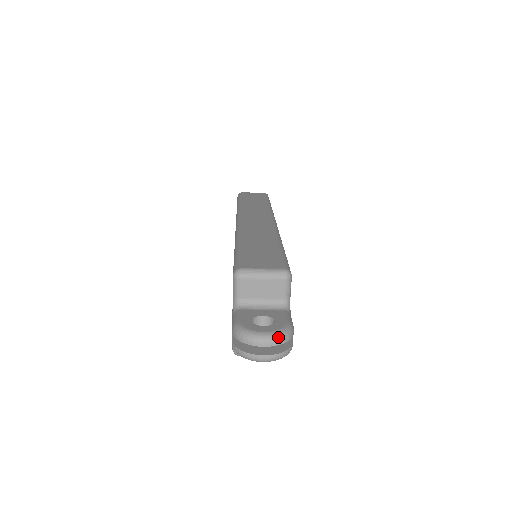
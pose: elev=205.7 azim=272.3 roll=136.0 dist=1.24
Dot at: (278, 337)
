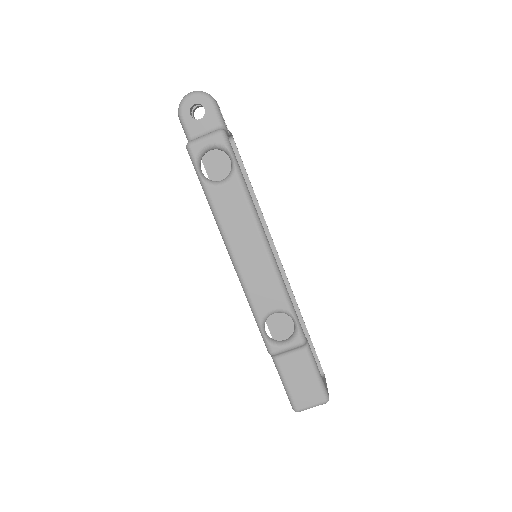
Dot at: occluded
